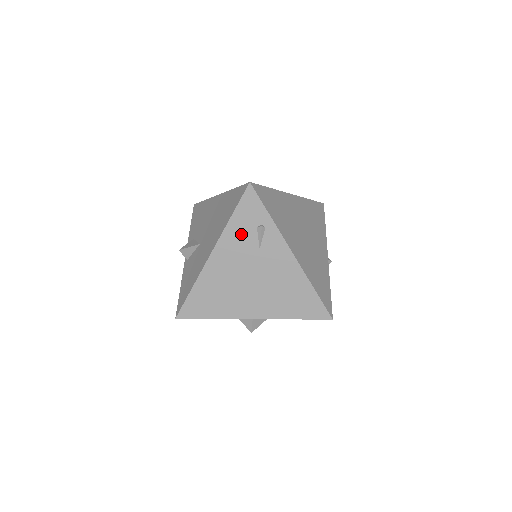
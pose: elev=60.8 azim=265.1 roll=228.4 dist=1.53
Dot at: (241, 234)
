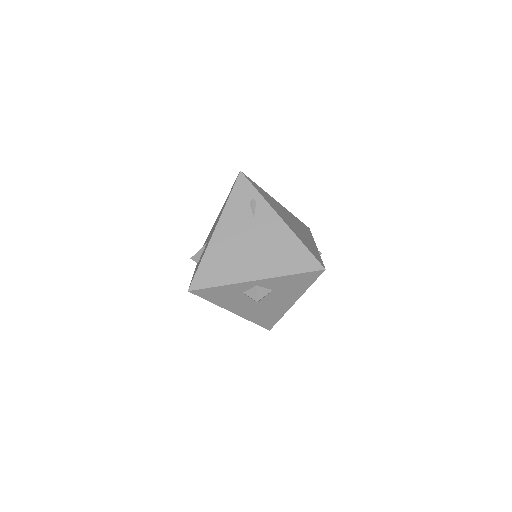
Dot at: (238, 209)
